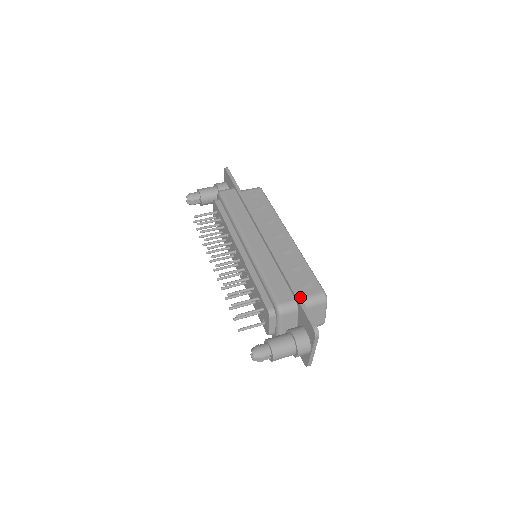
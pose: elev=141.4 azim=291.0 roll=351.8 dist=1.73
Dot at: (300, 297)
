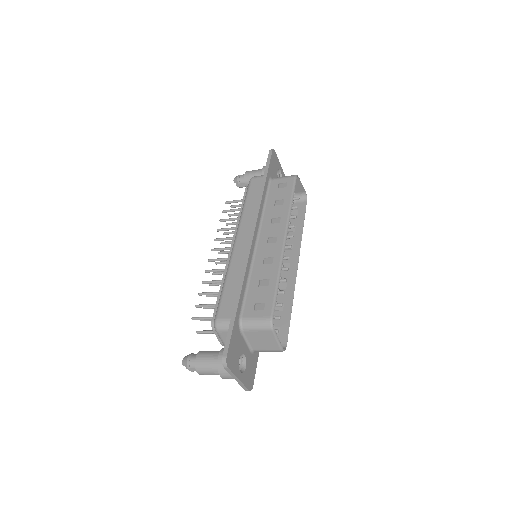
Dot at: (234, 318)
